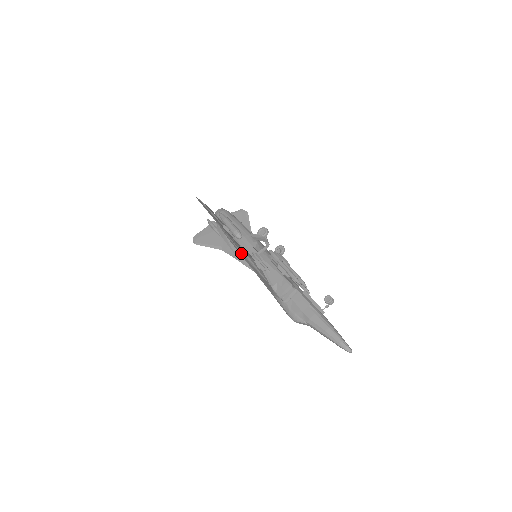
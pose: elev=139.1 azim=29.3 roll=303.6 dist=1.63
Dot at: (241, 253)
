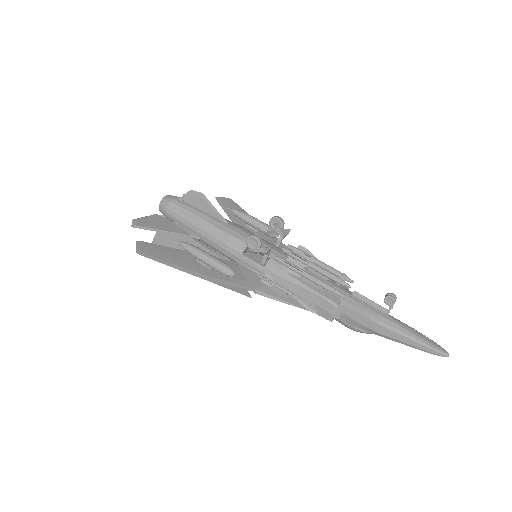
Dot at: occluded
